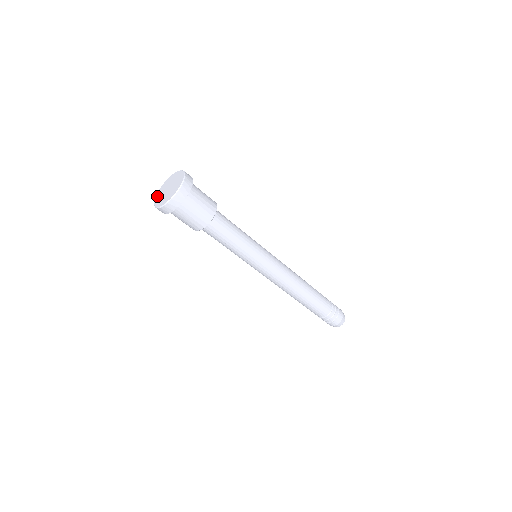
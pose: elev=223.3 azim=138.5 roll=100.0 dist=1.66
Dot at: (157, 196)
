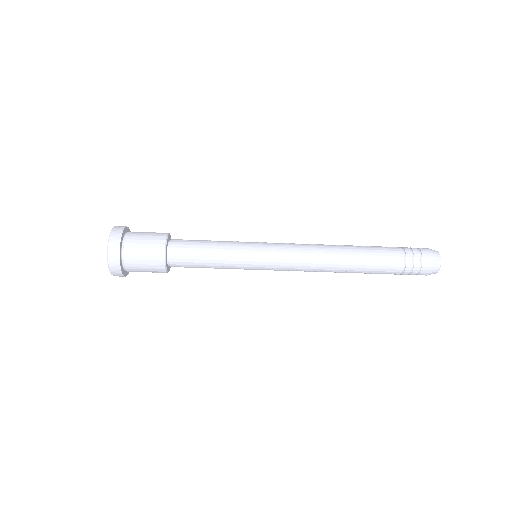
Dot at: occluded
